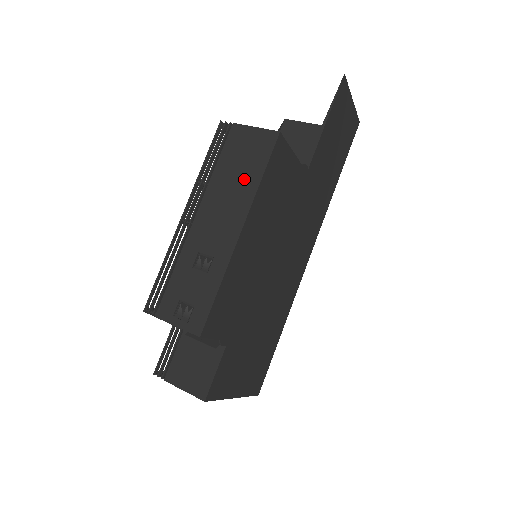
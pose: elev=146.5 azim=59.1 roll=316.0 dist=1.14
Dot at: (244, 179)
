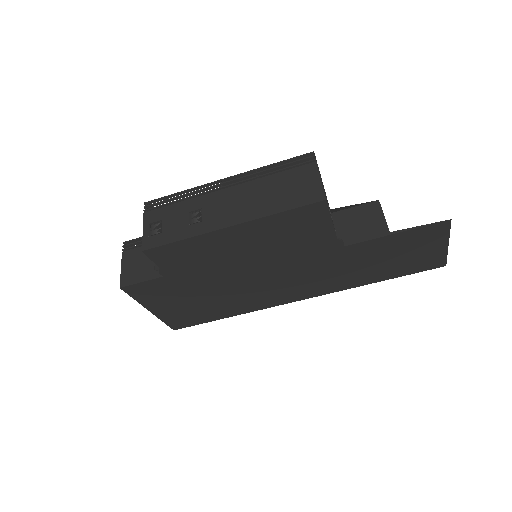
Dot at: (273, 201)
